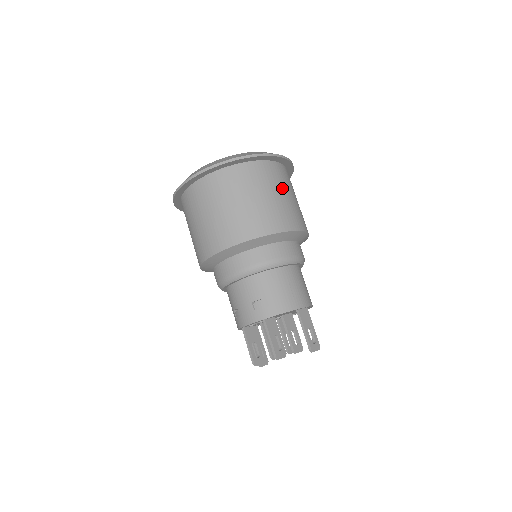
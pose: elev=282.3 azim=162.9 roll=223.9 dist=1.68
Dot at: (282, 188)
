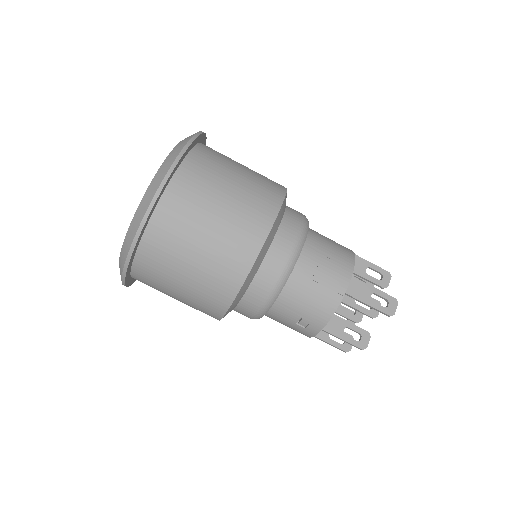
Dot at: (210, 201)
